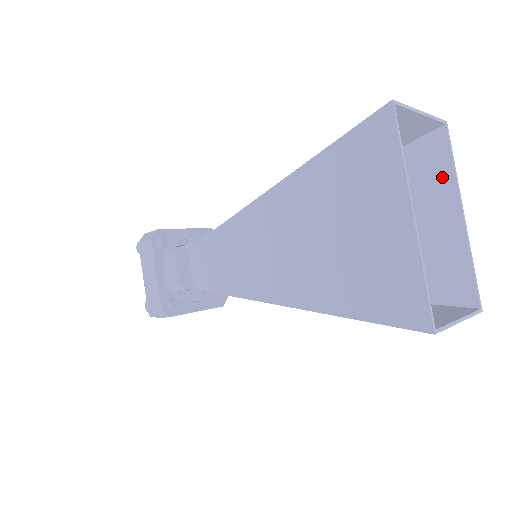
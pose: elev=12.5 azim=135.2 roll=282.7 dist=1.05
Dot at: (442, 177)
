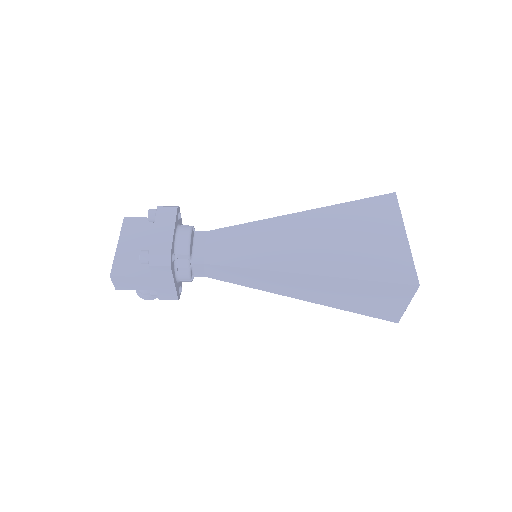
Dot at: occluded
